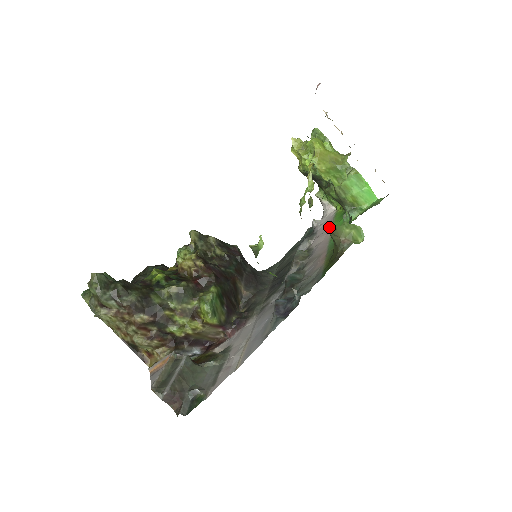
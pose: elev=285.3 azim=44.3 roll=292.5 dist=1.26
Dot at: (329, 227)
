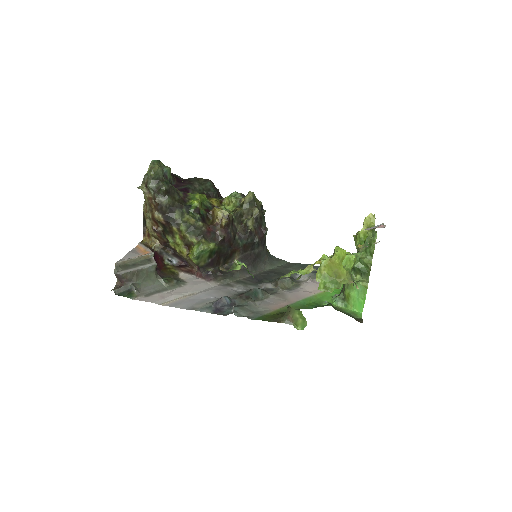
Dot at: occluded
